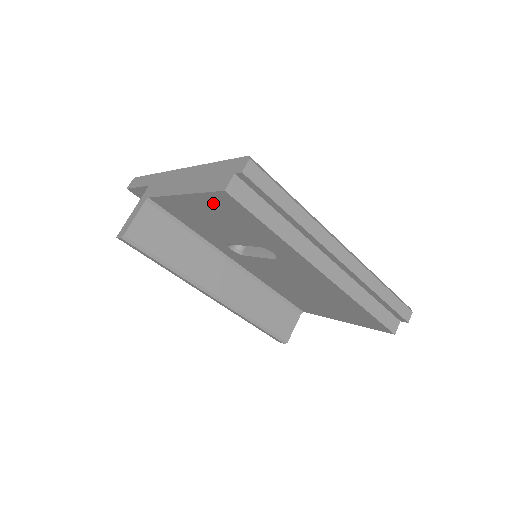
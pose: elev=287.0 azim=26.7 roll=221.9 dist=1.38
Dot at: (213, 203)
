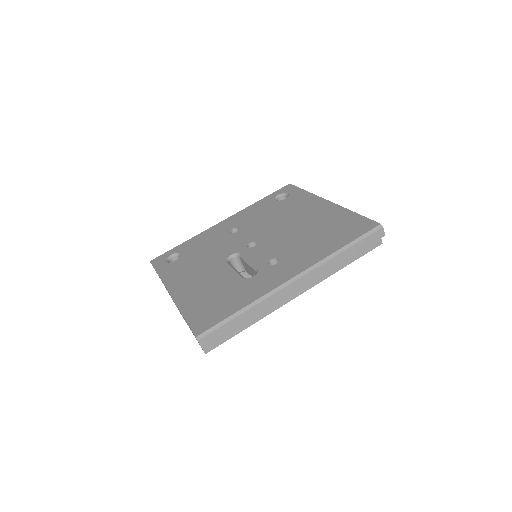
Dot at: occluded
